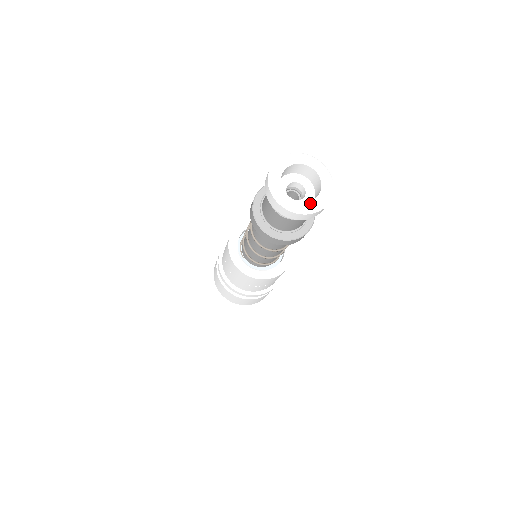
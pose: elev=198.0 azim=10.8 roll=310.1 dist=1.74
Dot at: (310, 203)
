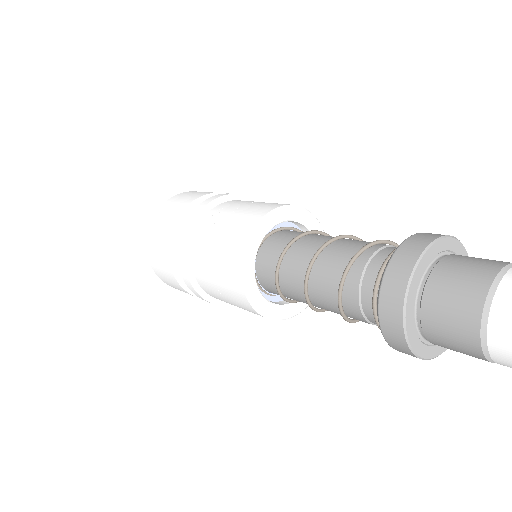
Dot at: out of frame
